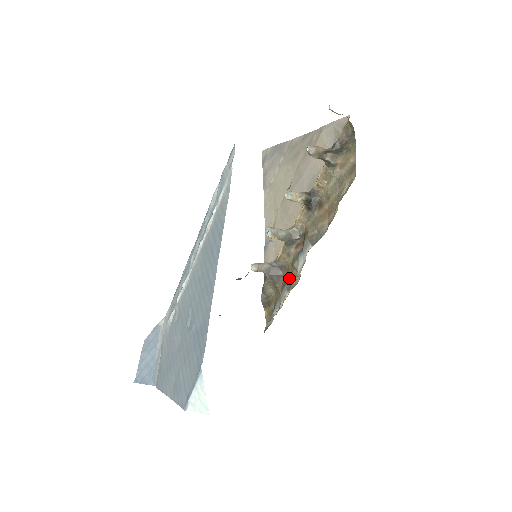
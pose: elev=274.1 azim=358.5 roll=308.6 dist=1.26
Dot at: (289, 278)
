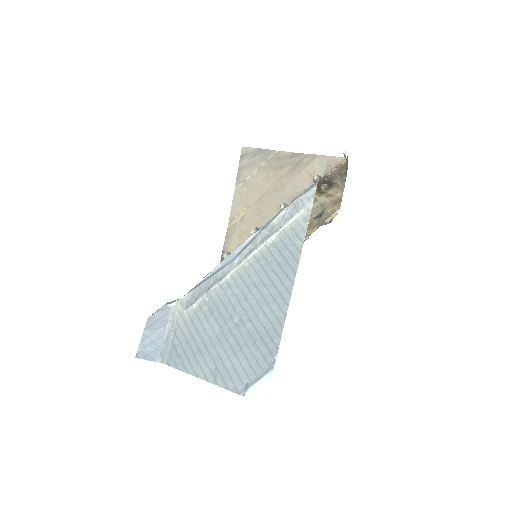
Dot at: occluded
